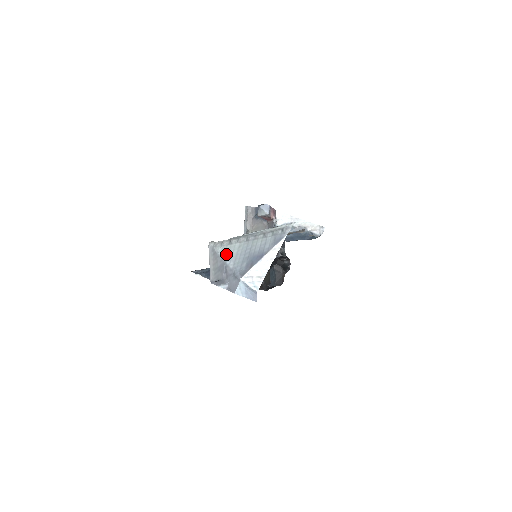
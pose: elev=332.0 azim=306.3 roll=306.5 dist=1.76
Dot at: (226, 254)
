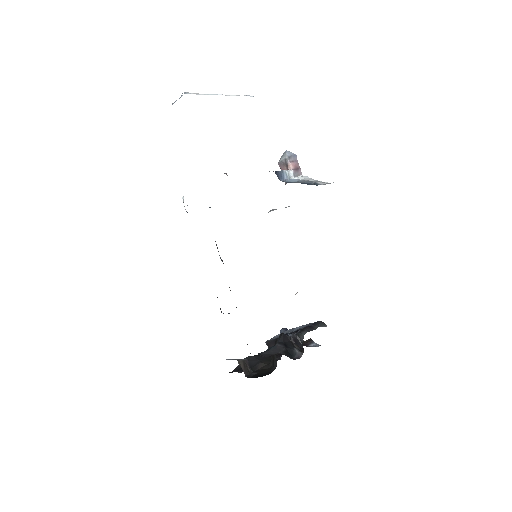
Dot at: occluded
